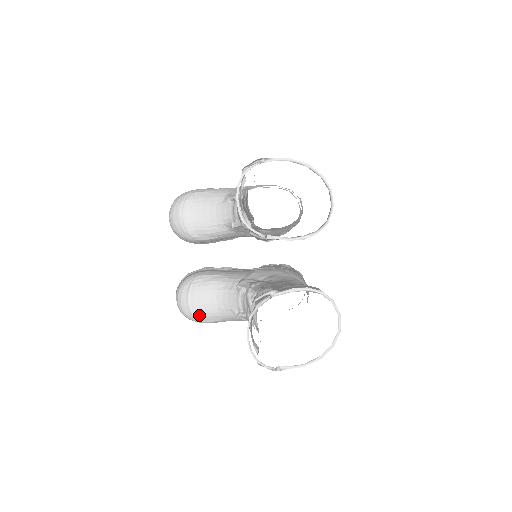
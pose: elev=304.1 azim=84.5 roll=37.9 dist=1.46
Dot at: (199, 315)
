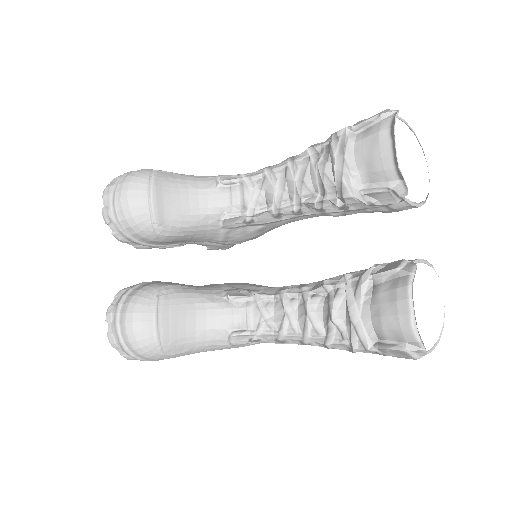
Dot at: (167, 343)
